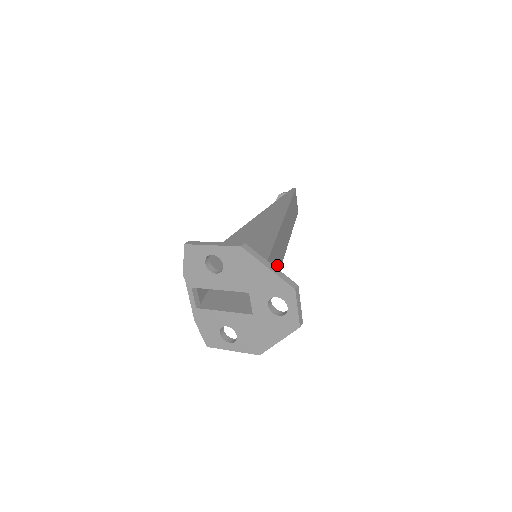
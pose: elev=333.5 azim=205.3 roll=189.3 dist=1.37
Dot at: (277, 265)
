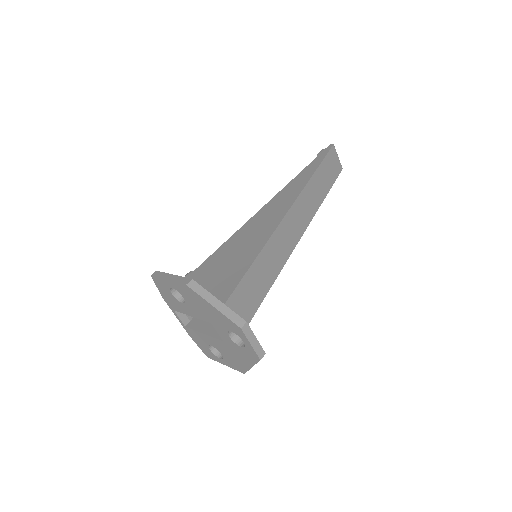
Dot at: (274, 267)
